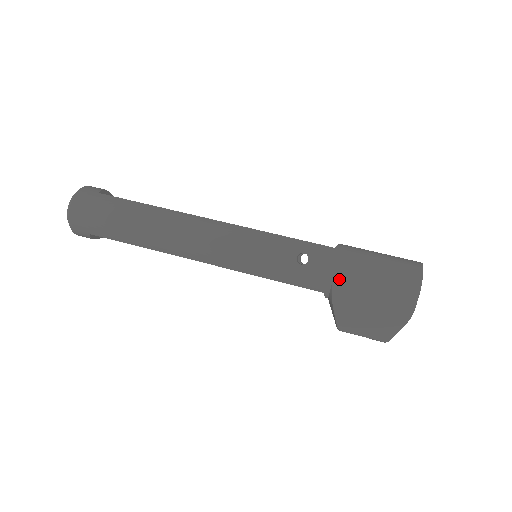
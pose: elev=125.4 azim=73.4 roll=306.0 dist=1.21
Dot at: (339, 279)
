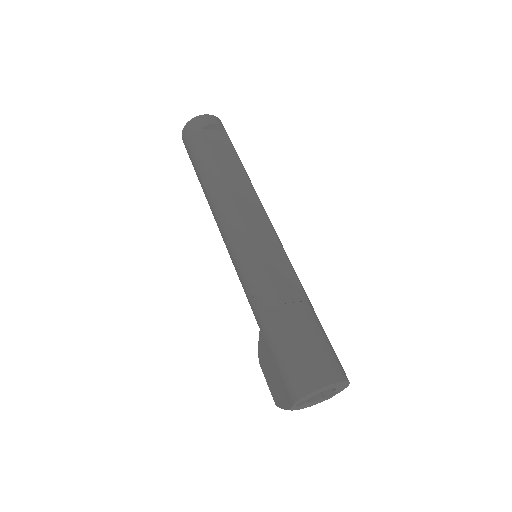
Dot at: (263, 331)
